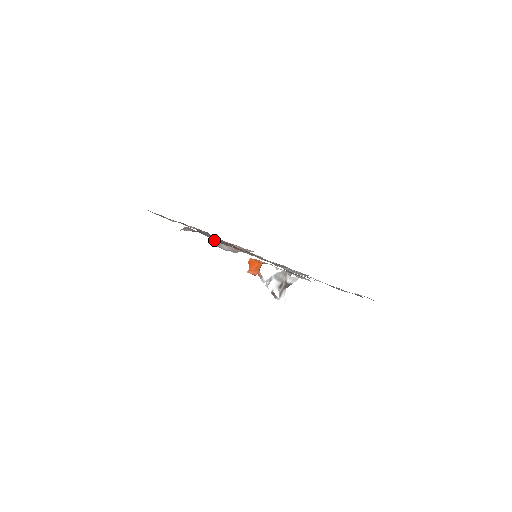
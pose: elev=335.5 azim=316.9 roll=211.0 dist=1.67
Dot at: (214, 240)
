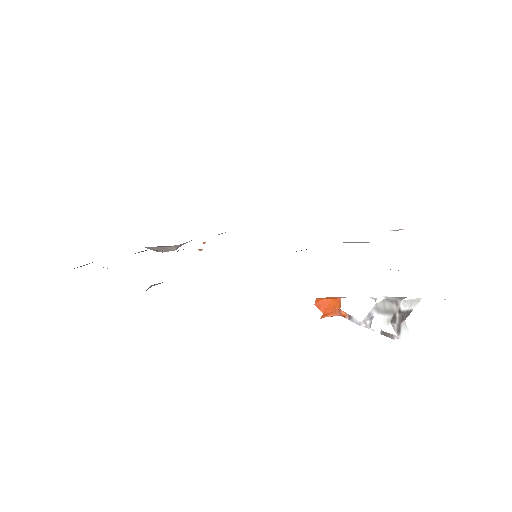
Dot at: (152, 248)
